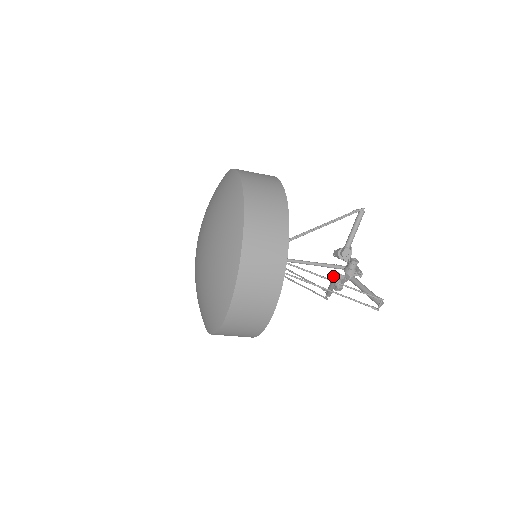
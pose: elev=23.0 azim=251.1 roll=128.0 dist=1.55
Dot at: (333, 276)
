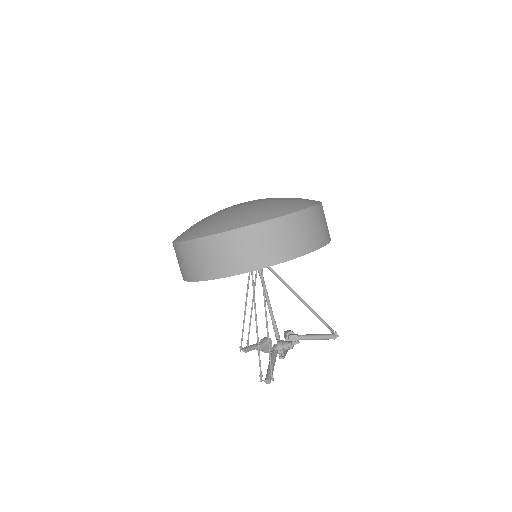
Dot at: (267, 338)
